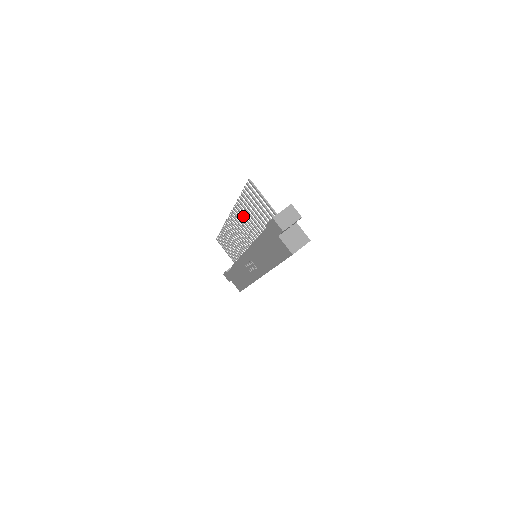
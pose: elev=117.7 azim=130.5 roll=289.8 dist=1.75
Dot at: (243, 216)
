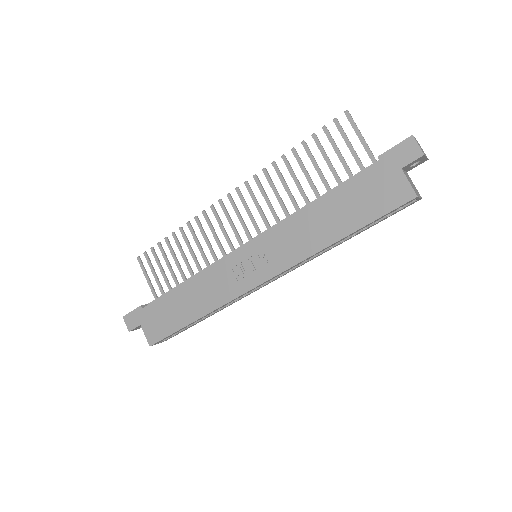
Dot at: (273, 184)
